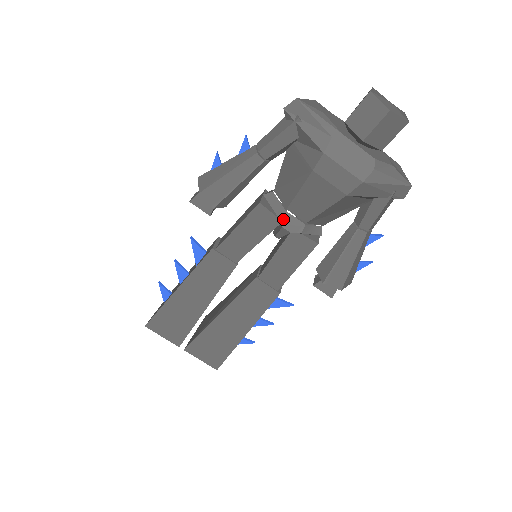
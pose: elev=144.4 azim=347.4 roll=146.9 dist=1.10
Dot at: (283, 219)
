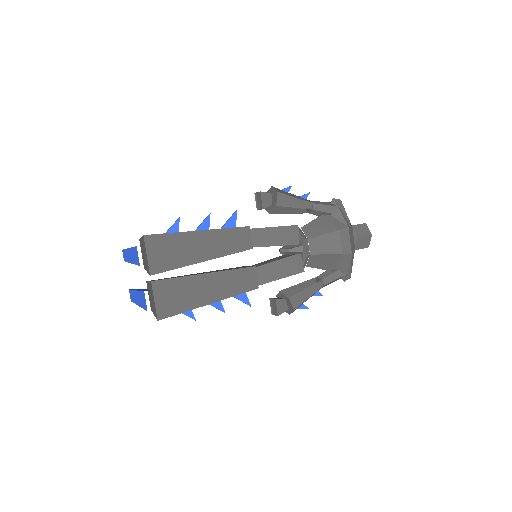
Dot at: (305, 242)
